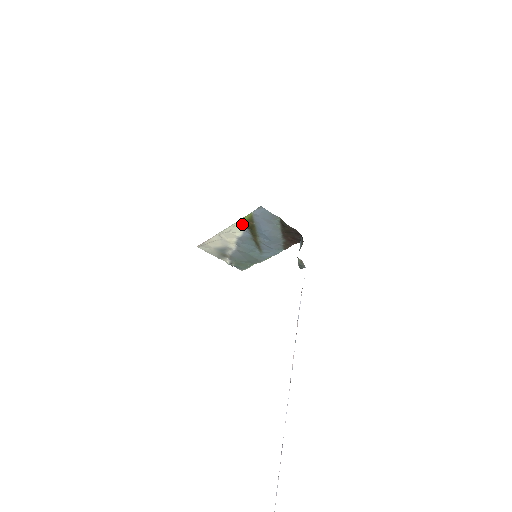
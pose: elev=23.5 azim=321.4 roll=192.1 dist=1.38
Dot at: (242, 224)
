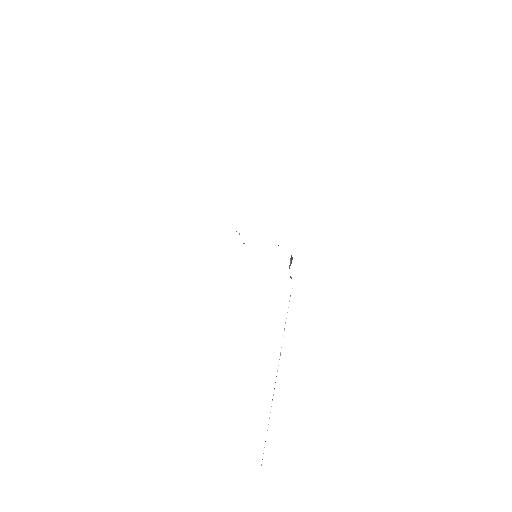
Dot at: occluded
